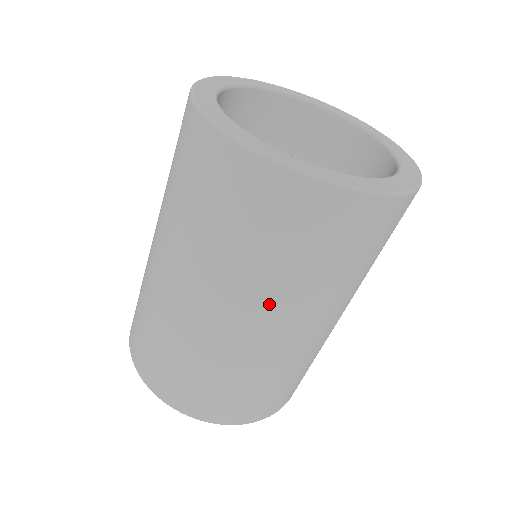
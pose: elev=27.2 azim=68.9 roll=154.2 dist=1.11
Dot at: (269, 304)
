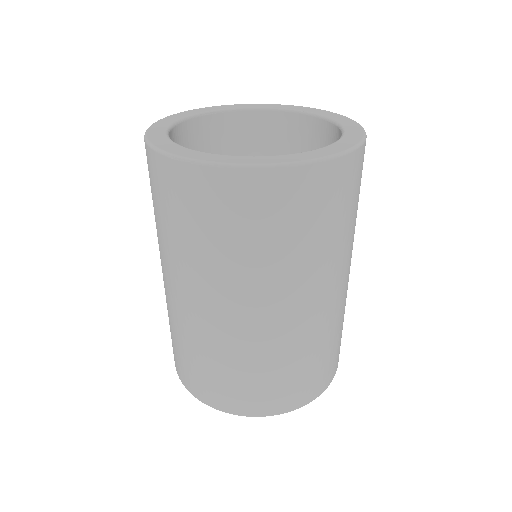
Dot at: (237, 288)
